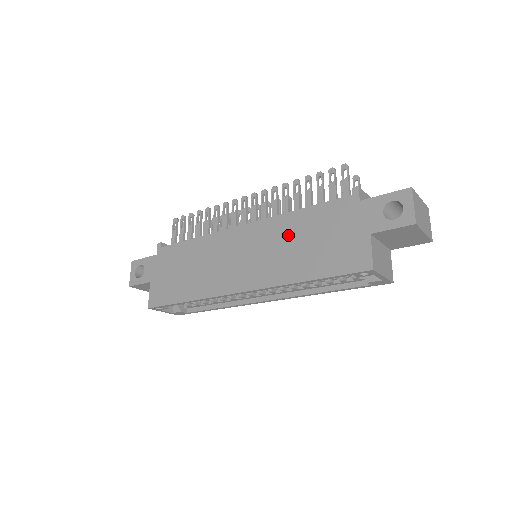
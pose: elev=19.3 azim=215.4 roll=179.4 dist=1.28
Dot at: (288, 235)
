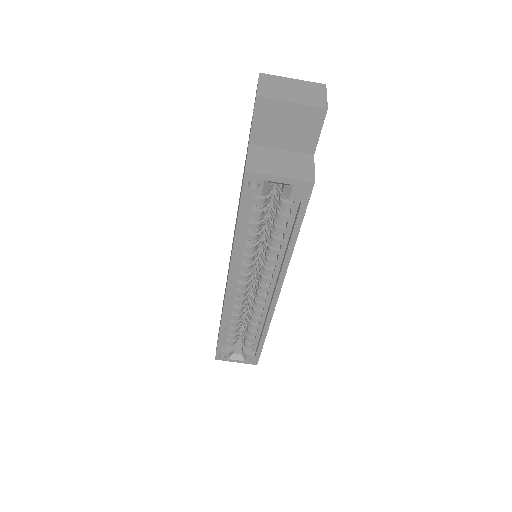
Dot at: occluded
